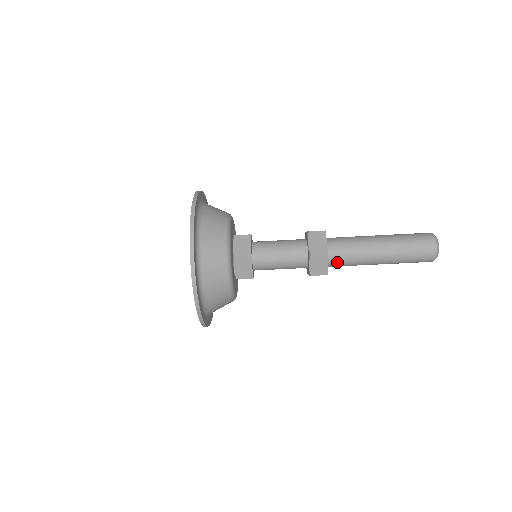
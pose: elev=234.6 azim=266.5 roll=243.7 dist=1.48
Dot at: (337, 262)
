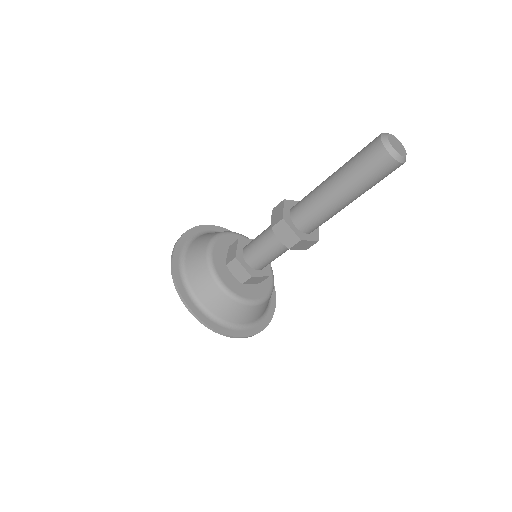
Dot at: occluded
